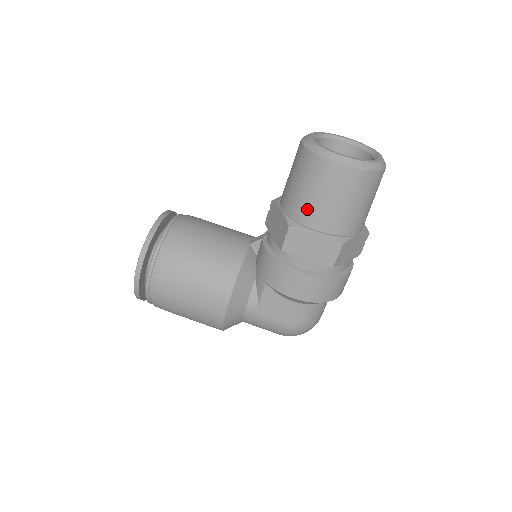
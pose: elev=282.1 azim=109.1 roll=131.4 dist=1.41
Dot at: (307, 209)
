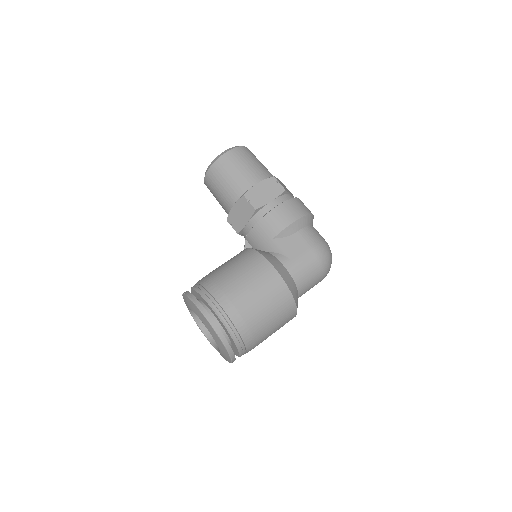
Dot at: (241, 182)
